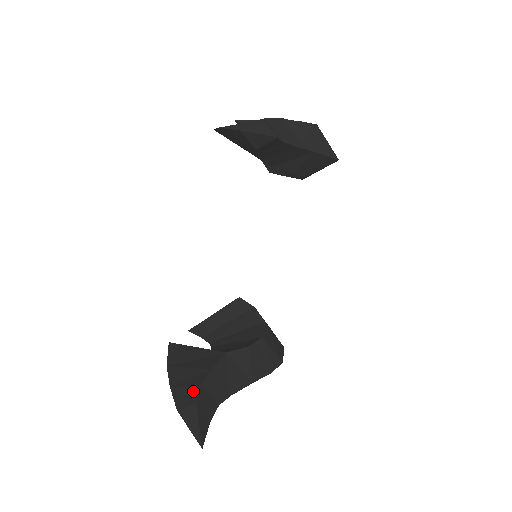
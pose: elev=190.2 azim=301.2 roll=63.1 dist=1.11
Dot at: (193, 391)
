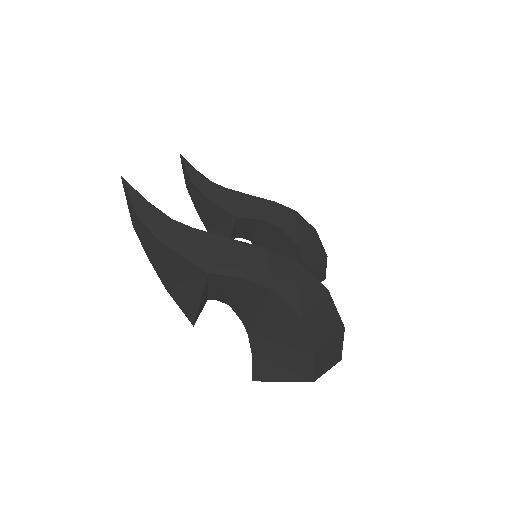
Dot at: occluded
